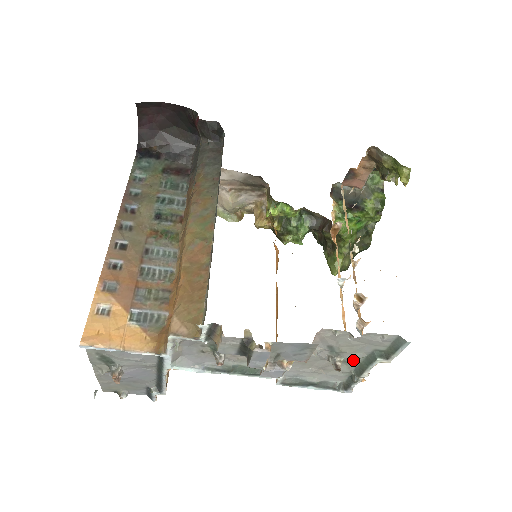
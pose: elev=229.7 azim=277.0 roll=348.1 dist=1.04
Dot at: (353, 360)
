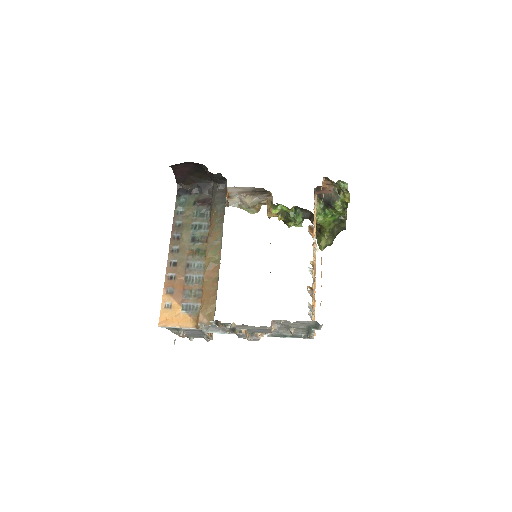
Dot at: (302, 328)
